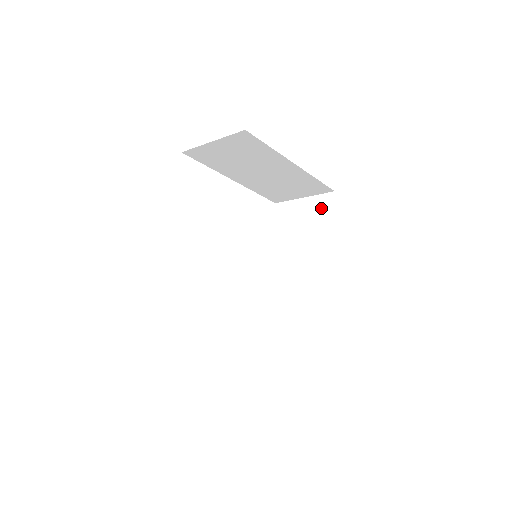
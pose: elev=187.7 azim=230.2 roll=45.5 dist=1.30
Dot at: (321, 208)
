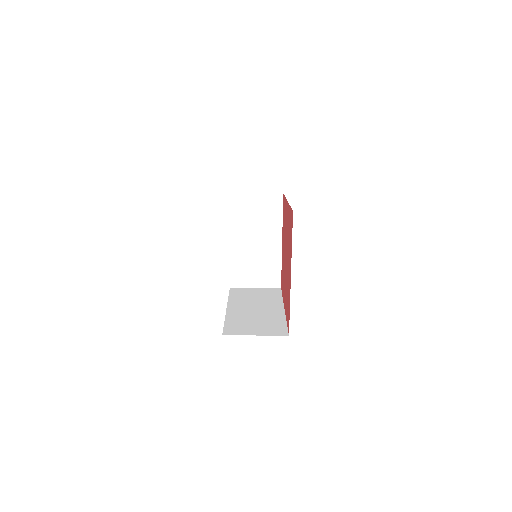
Dot at: (271, 291)
